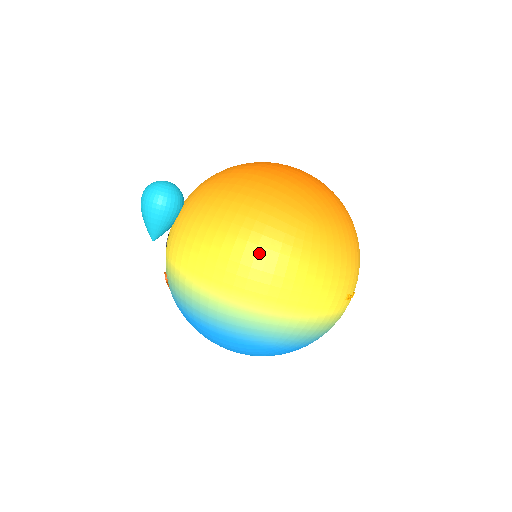
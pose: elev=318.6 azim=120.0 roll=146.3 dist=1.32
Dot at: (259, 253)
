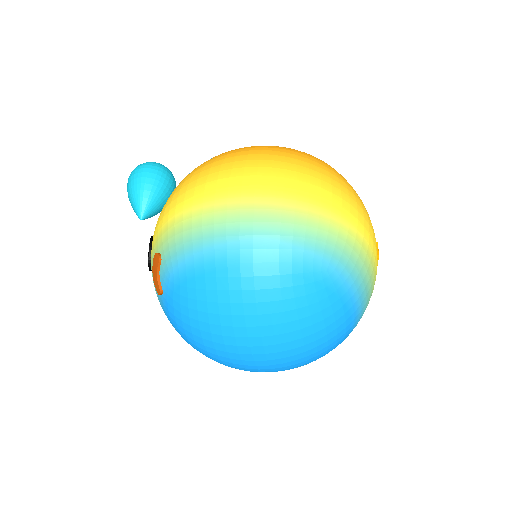
Dot at: (288, 161)
